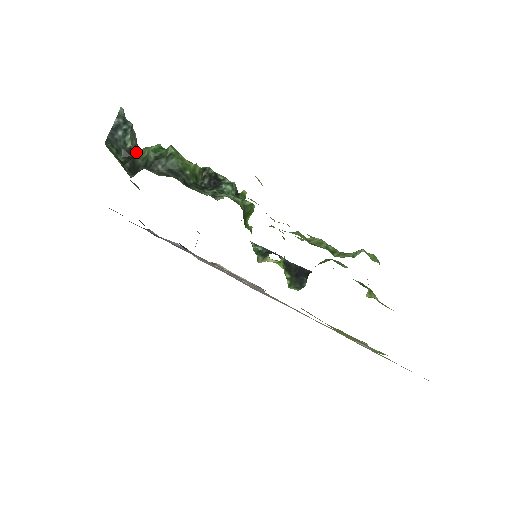
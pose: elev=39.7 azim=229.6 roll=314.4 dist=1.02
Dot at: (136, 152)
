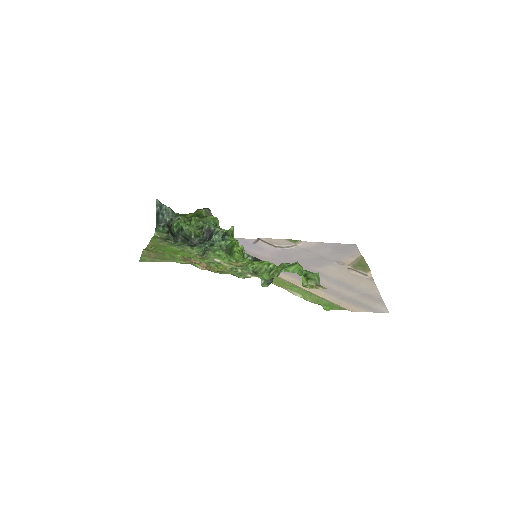
Dot at: occluded
